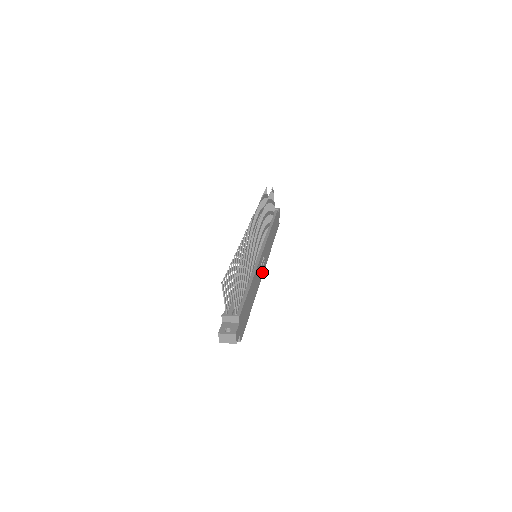
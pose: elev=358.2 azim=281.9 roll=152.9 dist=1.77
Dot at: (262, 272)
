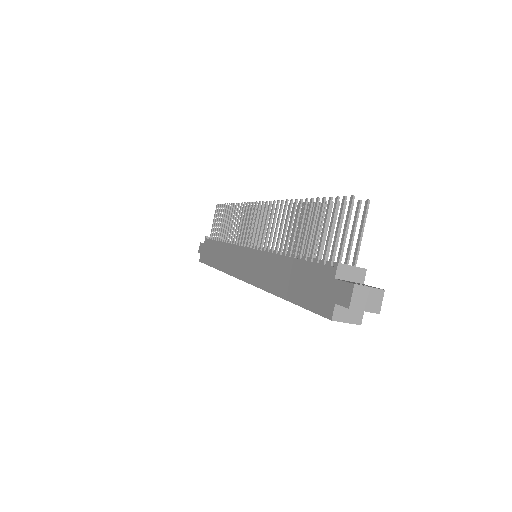
Dot at: occluded
